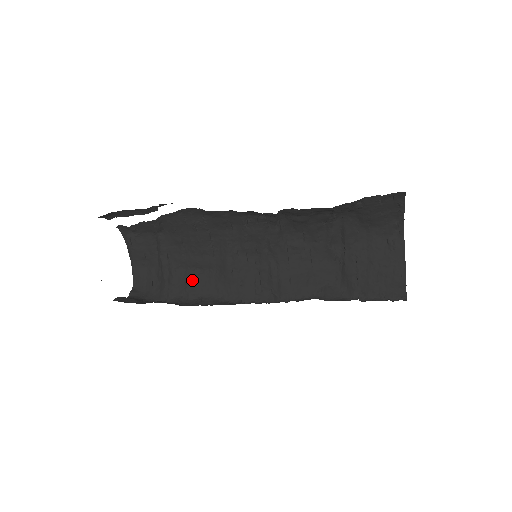
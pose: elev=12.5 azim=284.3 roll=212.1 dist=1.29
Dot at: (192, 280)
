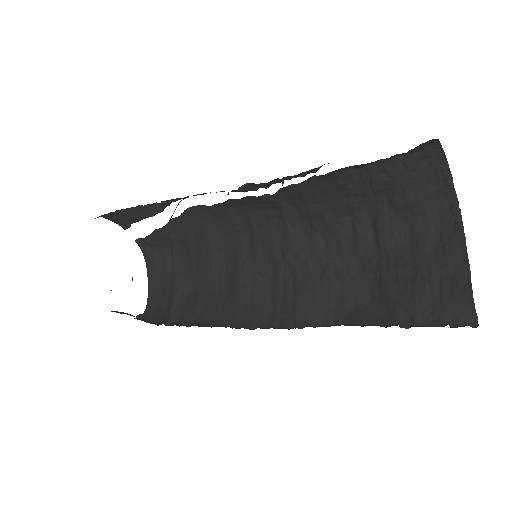
Dot at: (199, 301)
